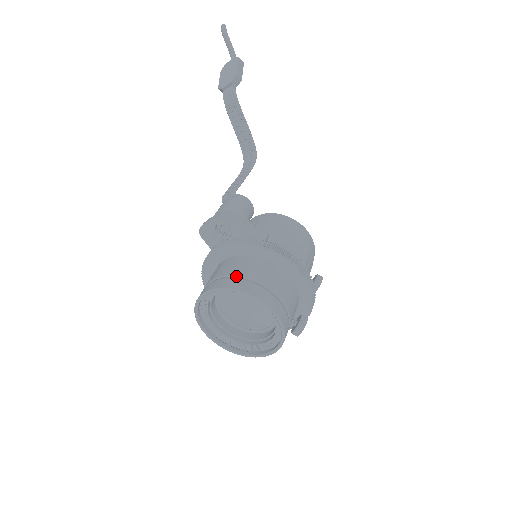
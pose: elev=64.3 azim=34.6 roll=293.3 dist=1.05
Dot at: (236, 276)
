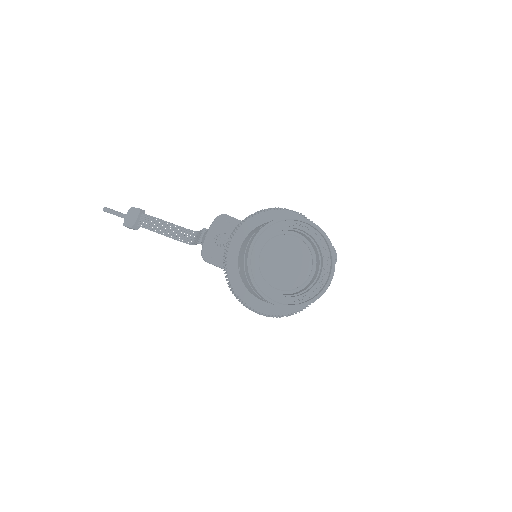
Dot at: occluded
